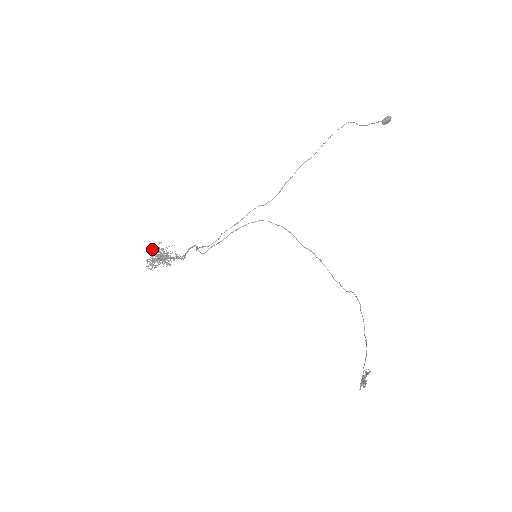
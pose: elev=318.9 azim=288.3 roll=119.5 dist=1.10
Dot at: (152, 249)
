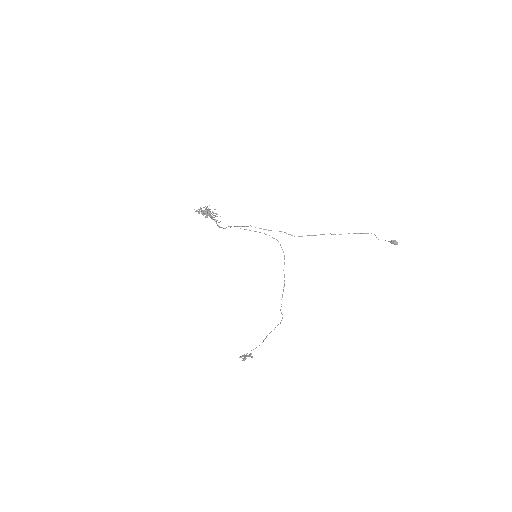
Dot at: (207, 206)
